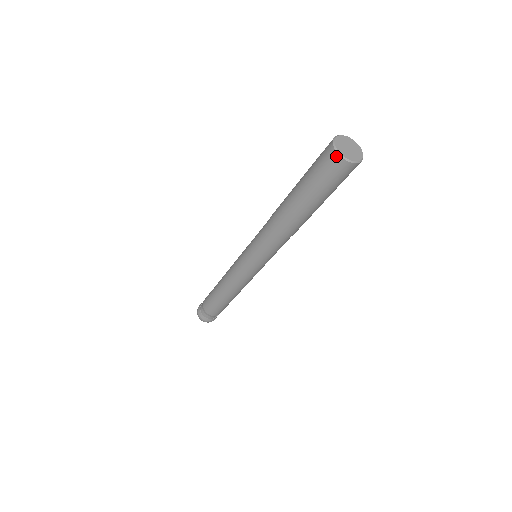
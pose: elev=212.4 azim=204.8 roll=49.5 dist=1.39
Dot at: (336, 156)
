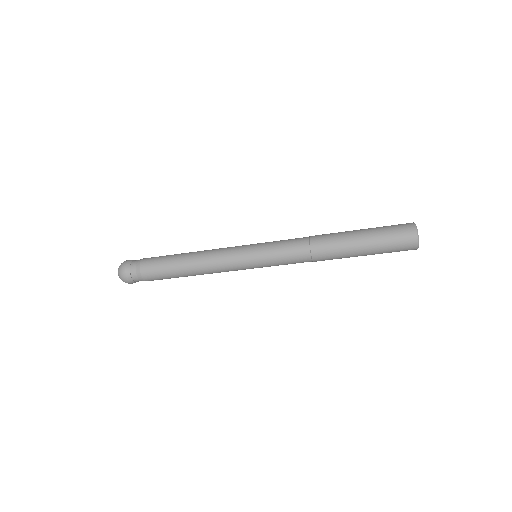
Dot at: (415, 241)
